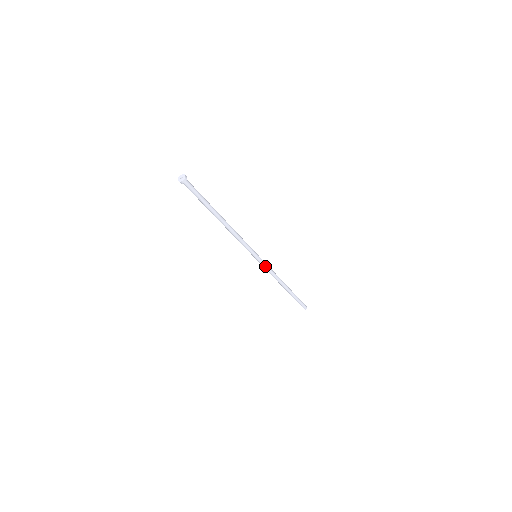
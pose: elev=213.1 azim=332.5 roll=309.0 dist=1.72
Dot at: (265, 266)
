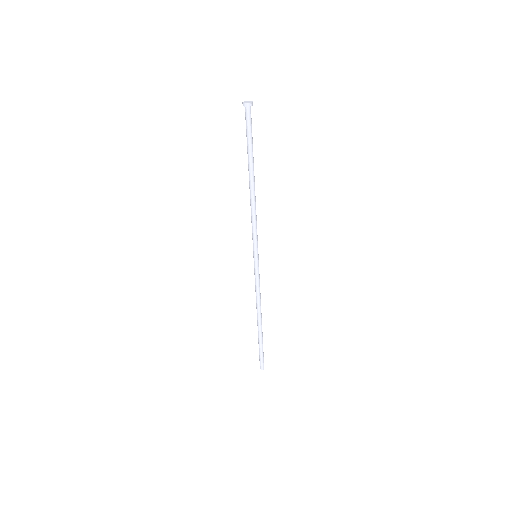
Dot at: (257, 276)
